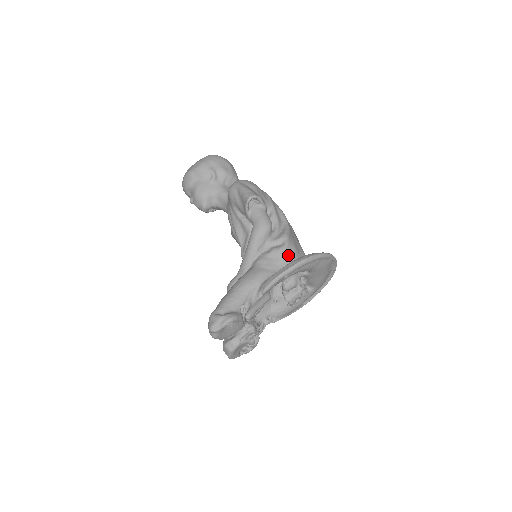
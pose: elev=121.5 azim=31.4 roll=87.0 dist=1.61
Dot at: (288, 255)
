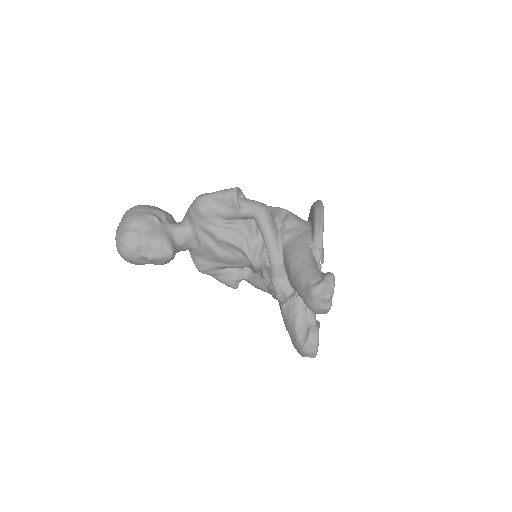
Dot at: (298, 218)
